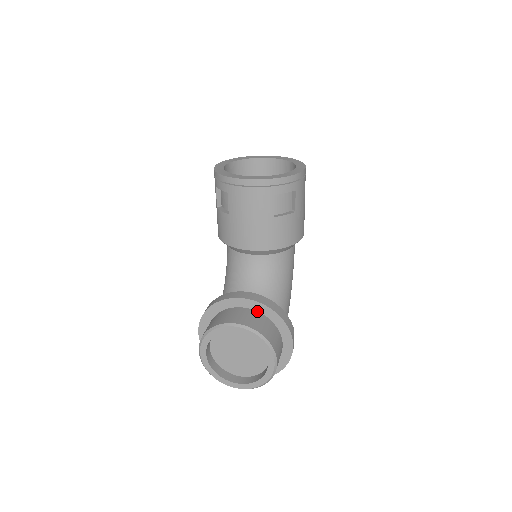
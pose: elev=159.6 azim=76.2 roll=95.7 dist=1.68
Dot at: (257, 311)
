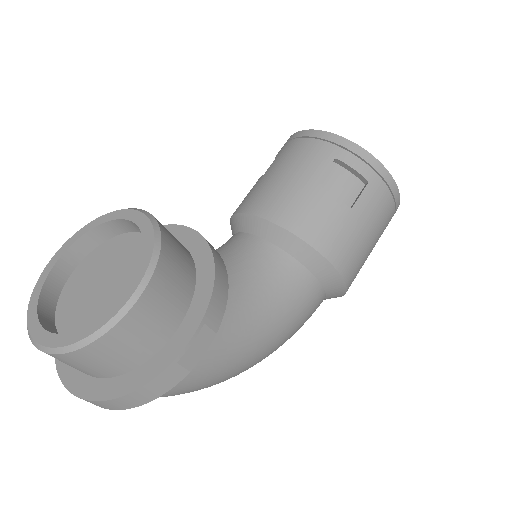
Dot at: (190, 253)
